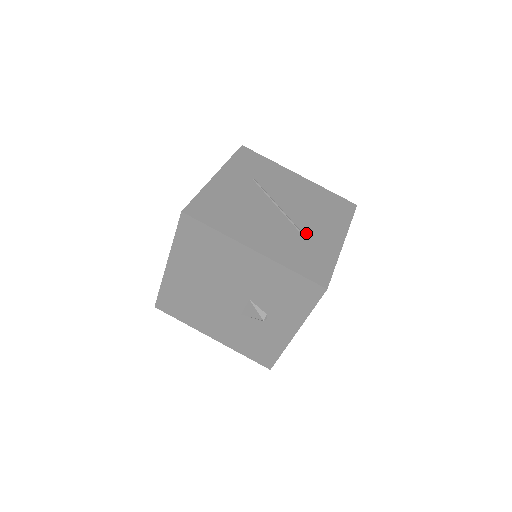
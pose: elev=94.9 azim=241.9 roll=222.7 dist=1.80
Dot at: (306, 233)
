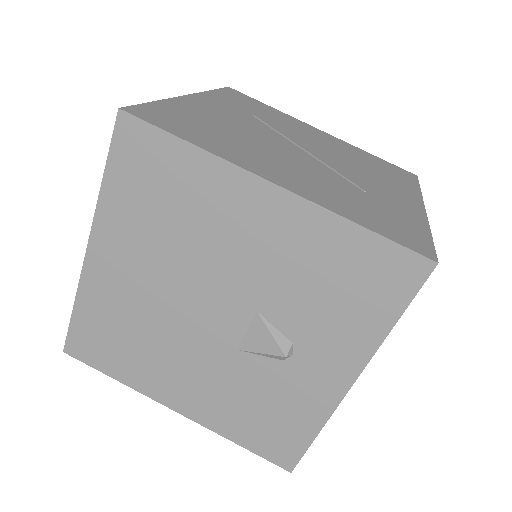
Dot at: (360, 185)
